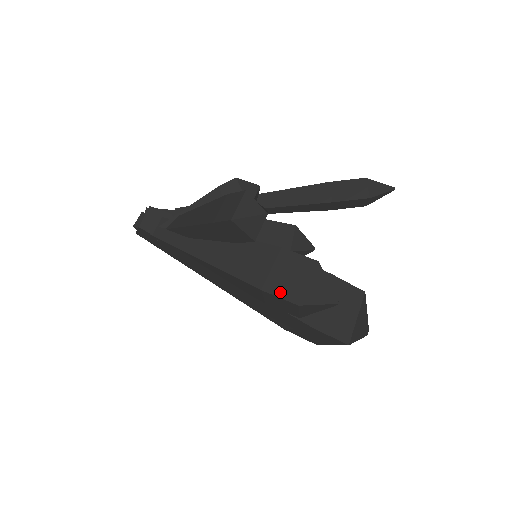
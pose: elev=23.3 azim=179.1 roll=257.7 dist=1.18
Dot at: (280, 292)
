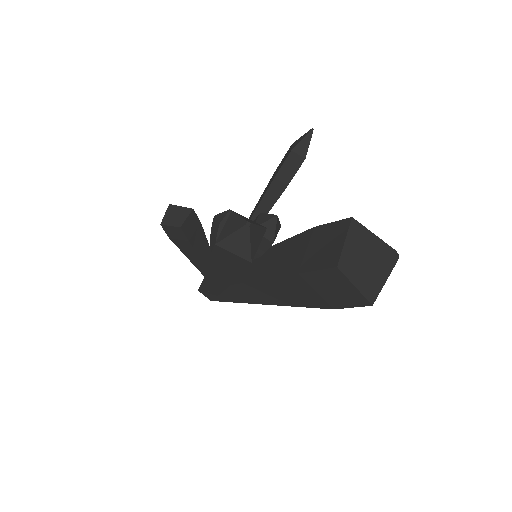
Dot at: occluded
